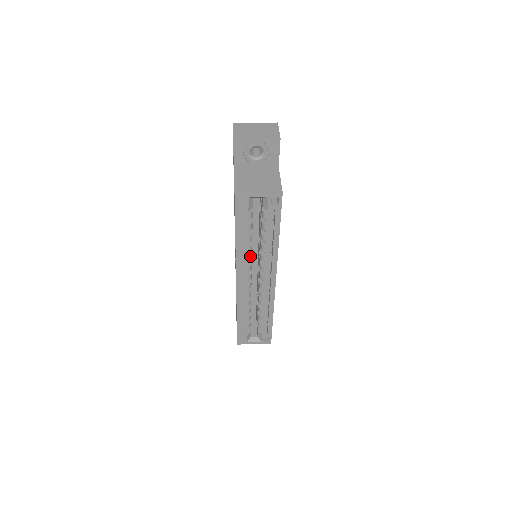
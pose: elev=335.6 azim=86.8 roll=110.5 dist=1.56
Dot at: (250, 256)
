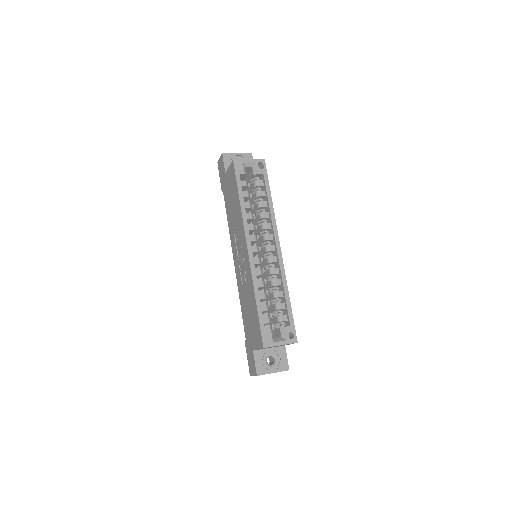
Dot at: (253, 224)
